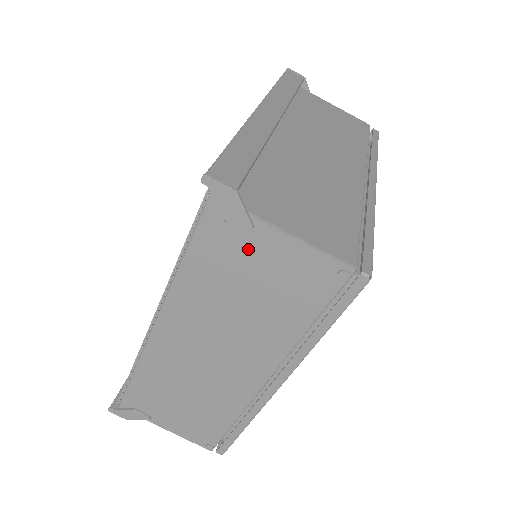
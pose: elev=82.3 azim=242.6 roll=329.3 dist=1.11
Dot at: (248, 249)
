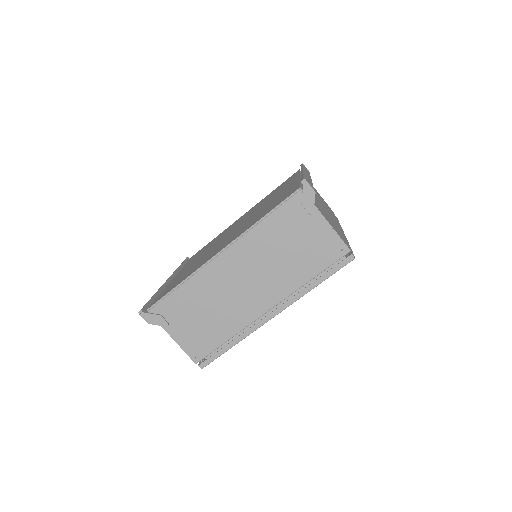
Dot at: (304, 224)
